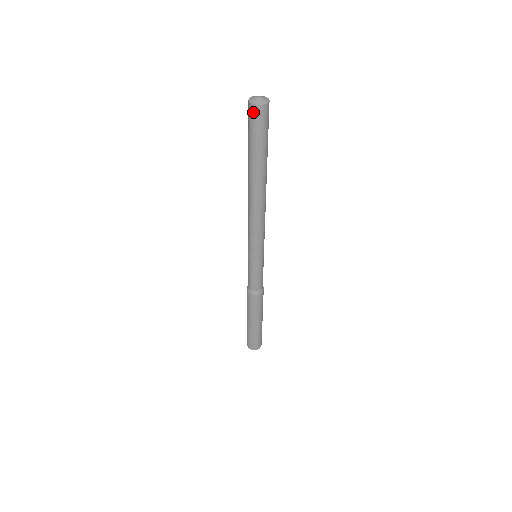
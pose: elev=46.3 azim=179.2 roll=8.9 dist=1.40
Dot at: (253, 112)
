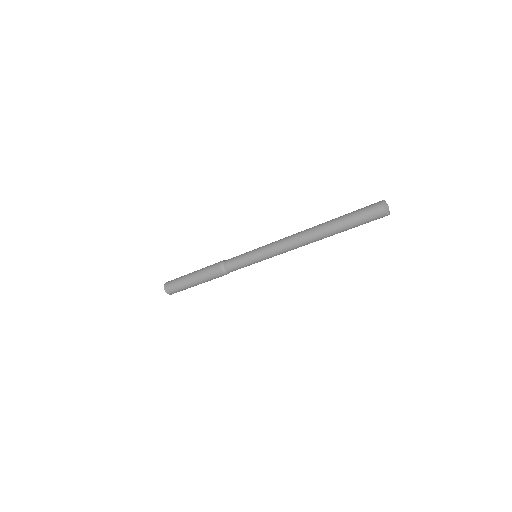
Dot at: (378, 211)
